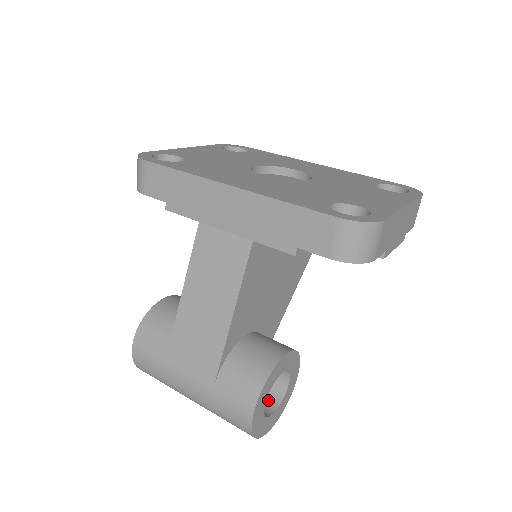
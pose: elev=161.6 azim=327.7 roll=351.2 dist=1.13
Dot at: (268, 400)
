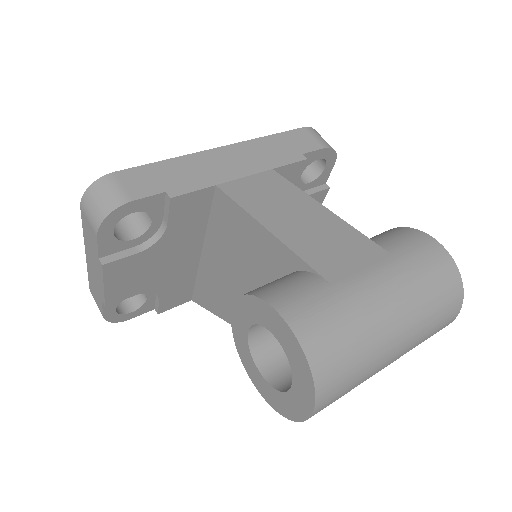
Dot at: occluded
